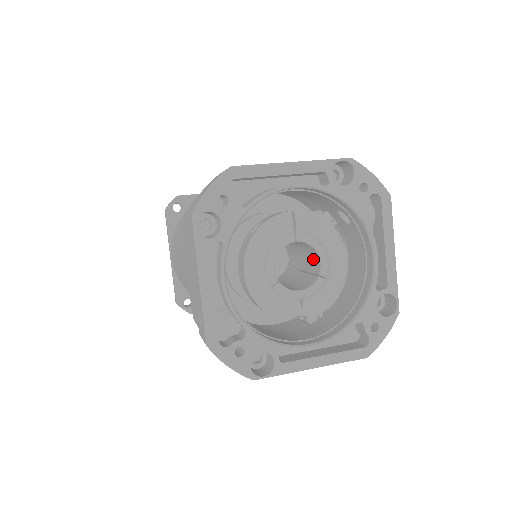
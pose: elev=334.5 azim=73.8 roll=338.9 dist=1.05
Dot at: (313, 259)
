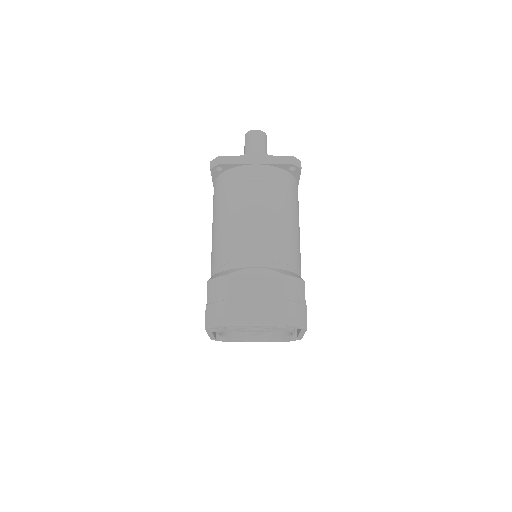
Dot at: occluded
